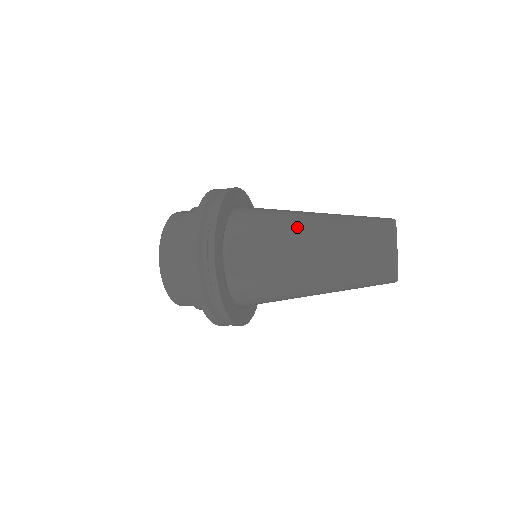
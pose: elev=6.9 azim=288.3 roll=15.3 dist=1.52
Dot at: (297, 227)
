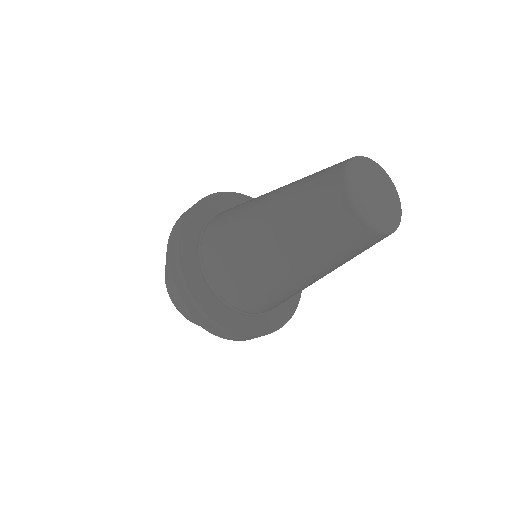
Dot at: (262, 197)
